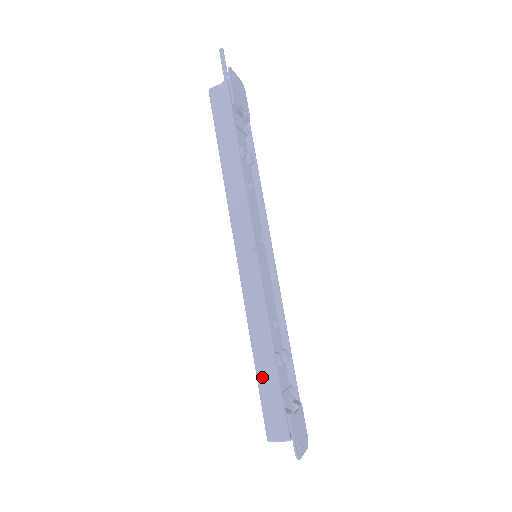
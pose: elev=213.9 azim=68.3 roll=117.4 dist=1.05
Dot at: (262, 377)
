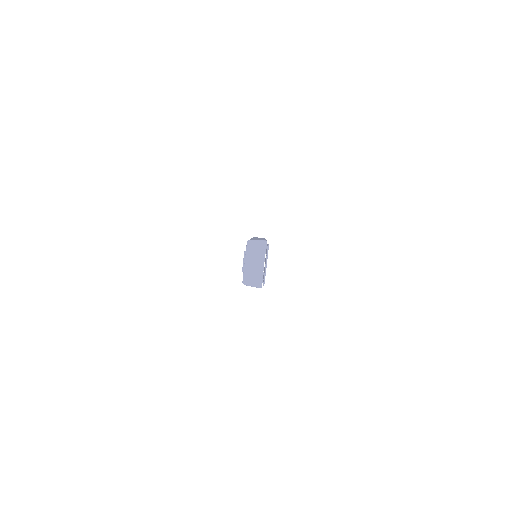
Dot at: occluded
